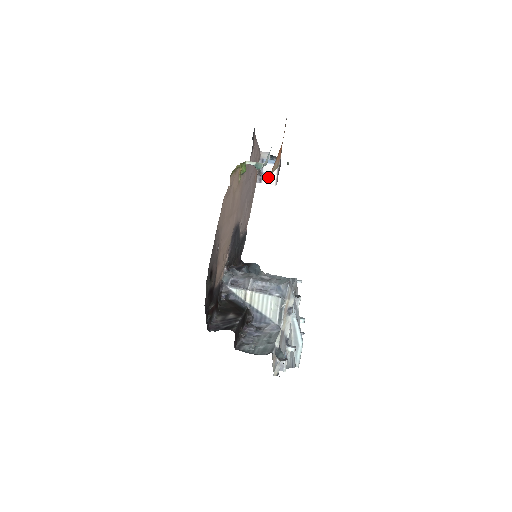
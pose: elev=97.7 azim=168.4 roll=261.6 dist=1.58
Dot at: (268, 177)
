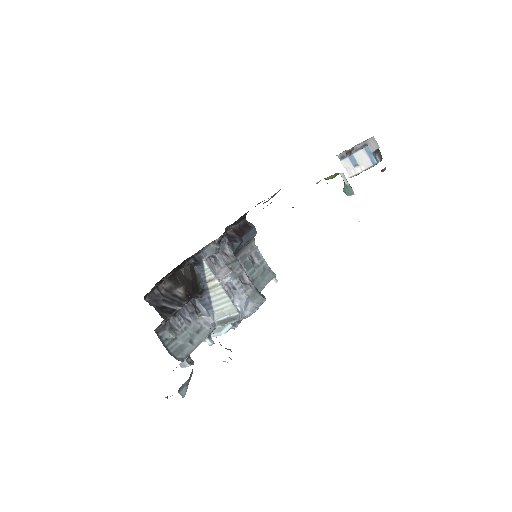
Dot at: (352, 164)
